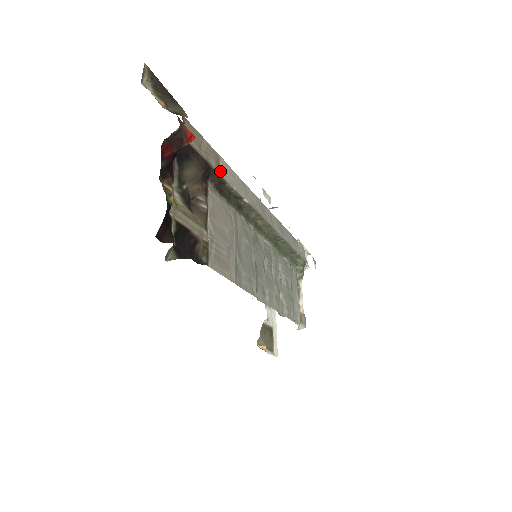
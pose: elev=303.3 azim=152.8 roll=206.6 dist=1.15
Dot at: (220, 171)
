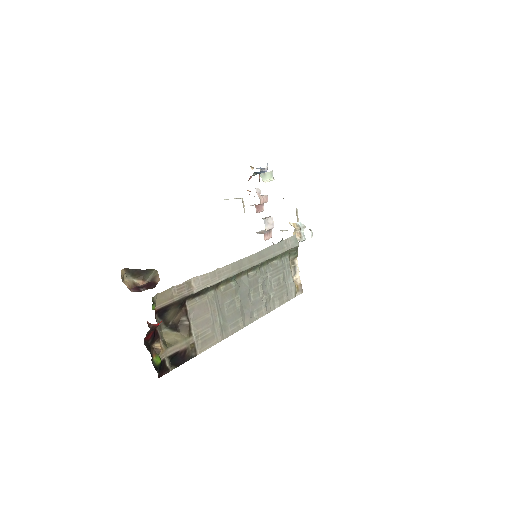
Dot at: (193, 290)
